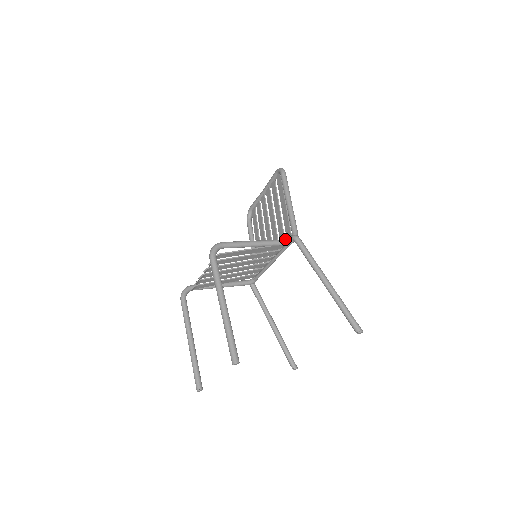
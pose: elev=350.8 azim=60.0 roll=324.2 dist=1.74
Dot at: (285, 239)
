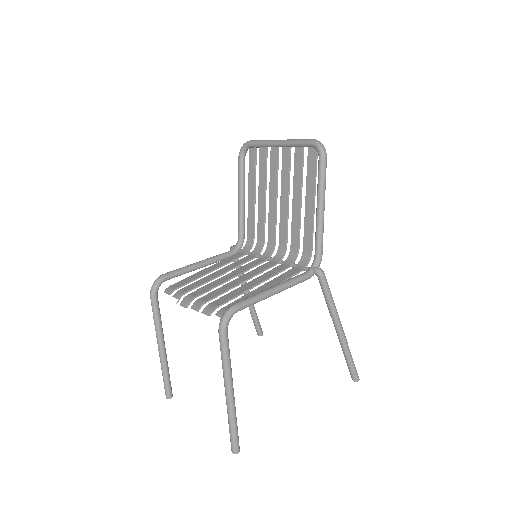
Dot at: (307, 274)
